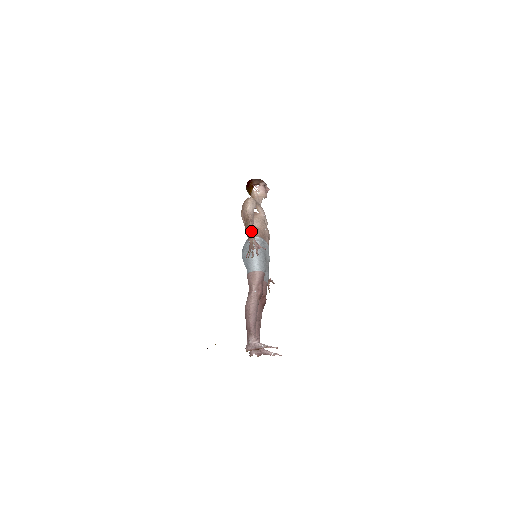
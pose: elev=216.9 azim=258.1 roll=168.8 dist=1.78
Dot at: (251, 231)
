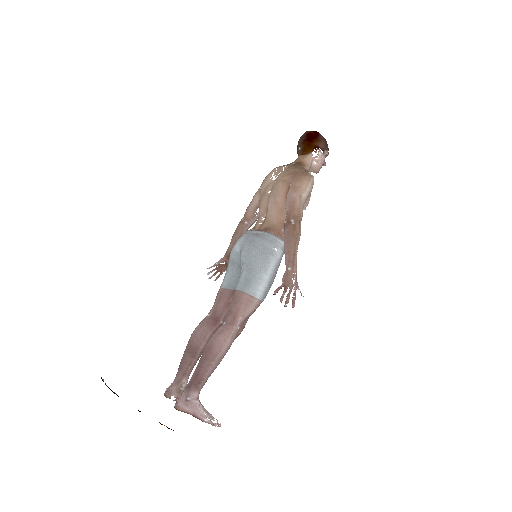
Dot at: (297, 248)
